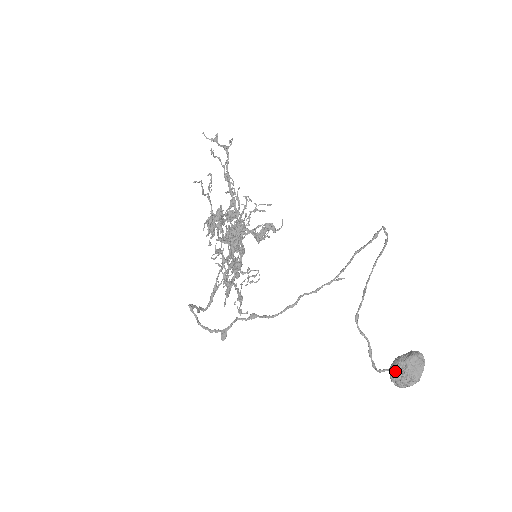
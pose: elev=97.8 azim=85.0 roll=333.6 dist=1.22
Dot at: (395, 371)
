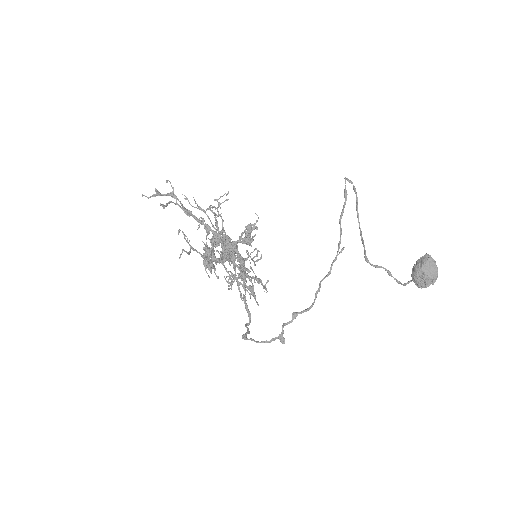
Dot at: (417, 281)
